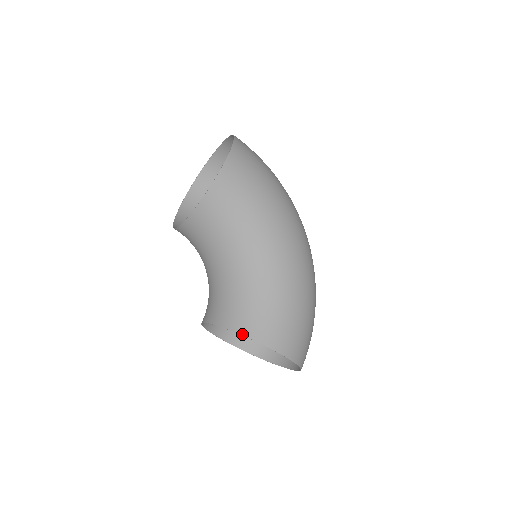
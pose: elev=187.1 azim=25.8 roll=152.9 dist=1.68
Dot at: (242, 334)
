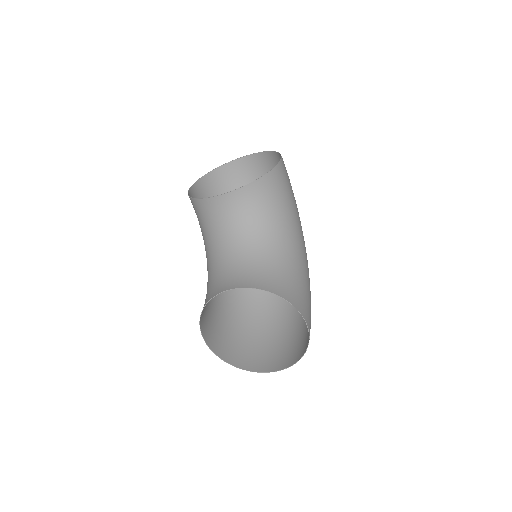
Dot at: (284, 298)
